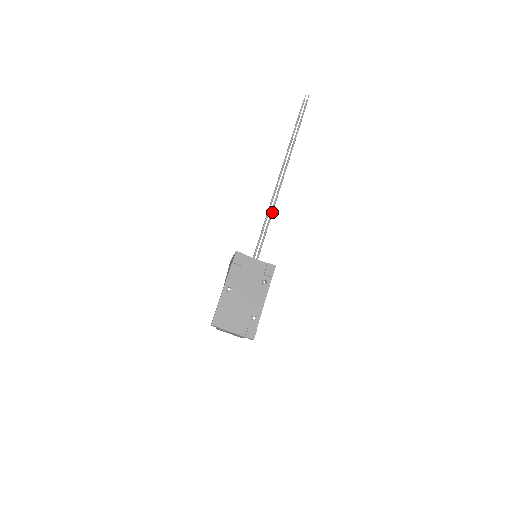
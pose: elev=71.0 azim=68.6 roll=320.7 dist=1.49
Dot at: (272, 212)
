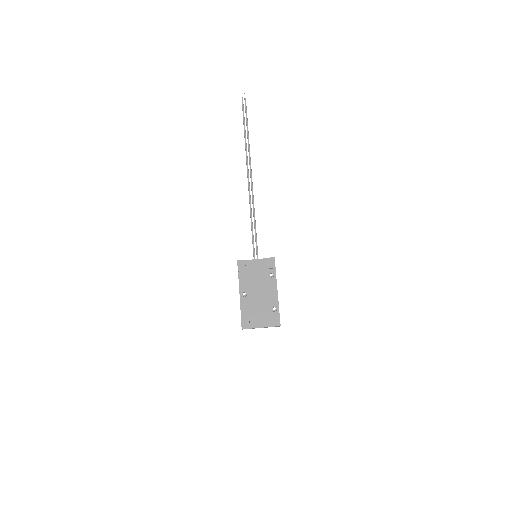
Dot at: (254, 213)
